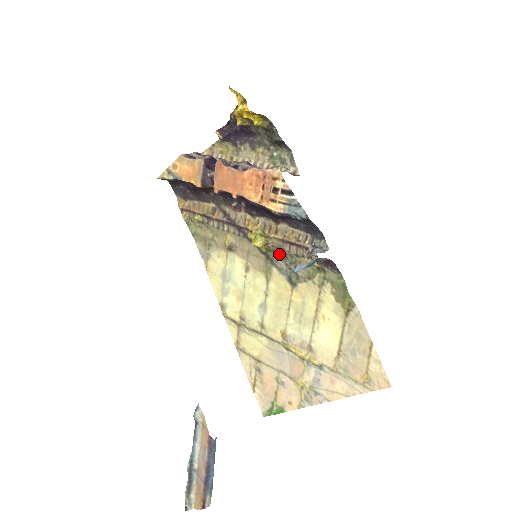
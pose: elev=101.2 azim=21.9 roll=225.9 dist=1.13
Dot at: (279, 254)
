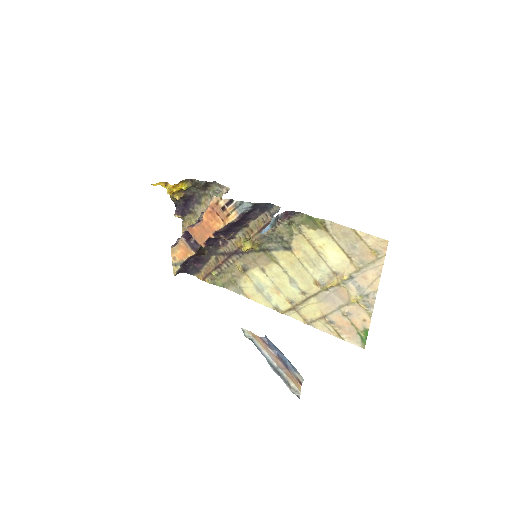
Dot at: (266, 241)
